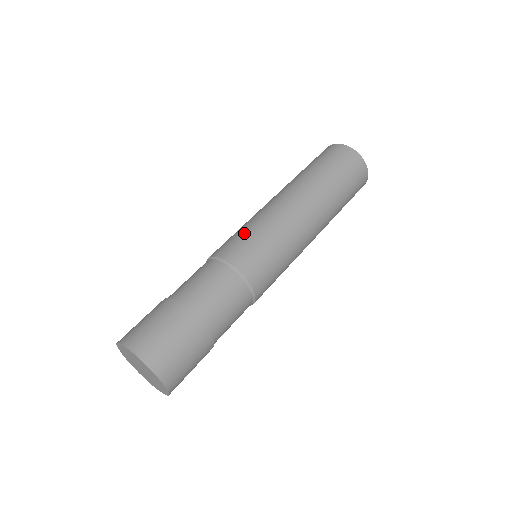
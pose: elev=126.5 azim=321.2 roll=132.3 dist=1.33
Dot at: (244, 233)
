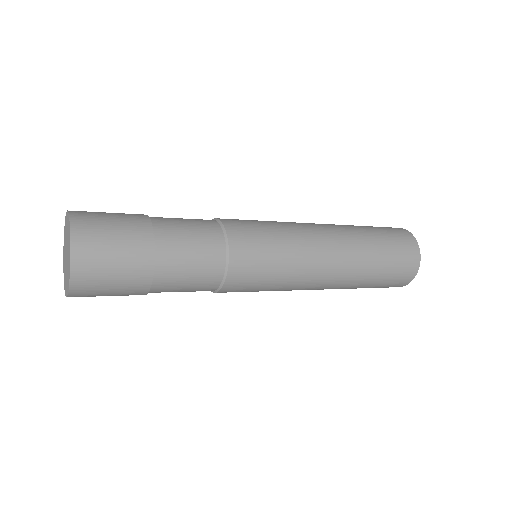
Dot at: occluded
